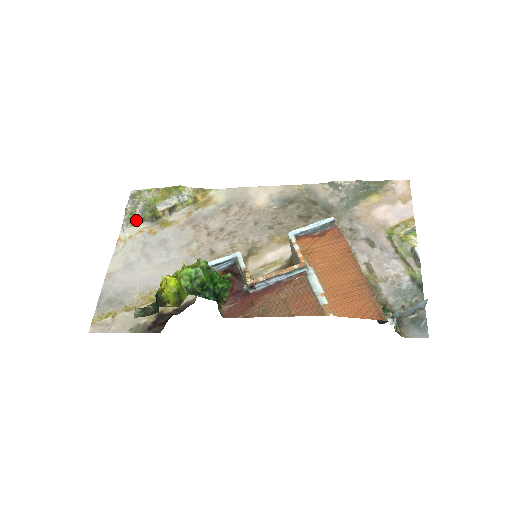
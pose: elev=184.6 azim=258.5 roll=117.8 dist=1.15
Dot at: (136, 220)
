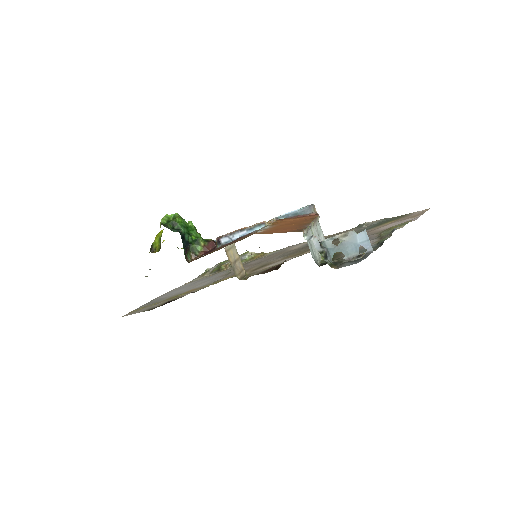
Dot at: (207, 273)
